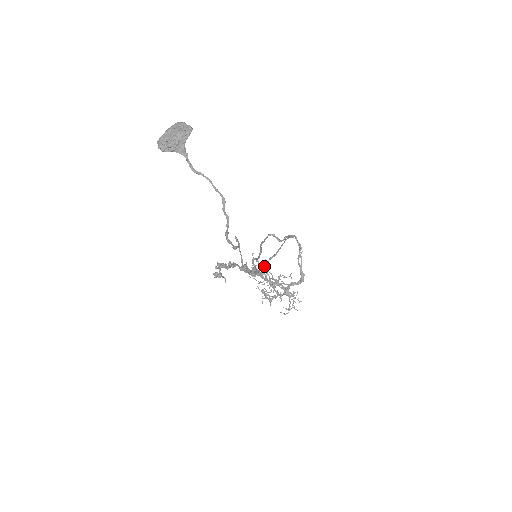
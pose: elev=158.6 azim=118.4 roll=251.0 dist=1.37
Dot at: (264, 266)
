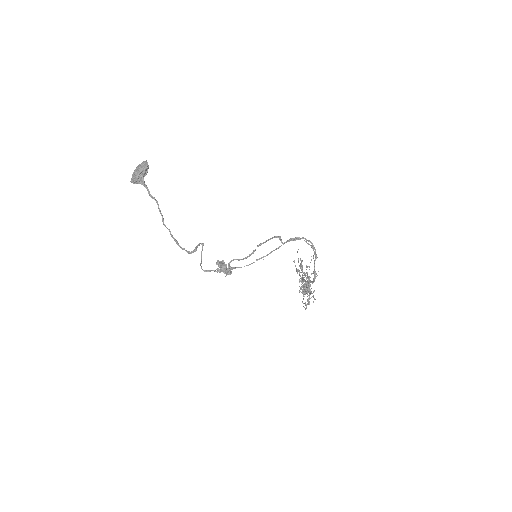
Dot at: (301, 263)
